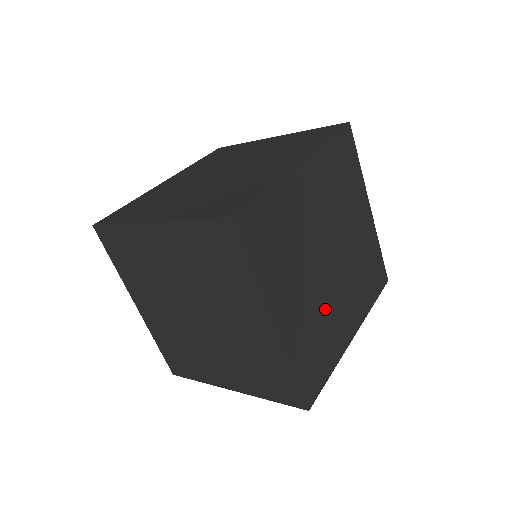
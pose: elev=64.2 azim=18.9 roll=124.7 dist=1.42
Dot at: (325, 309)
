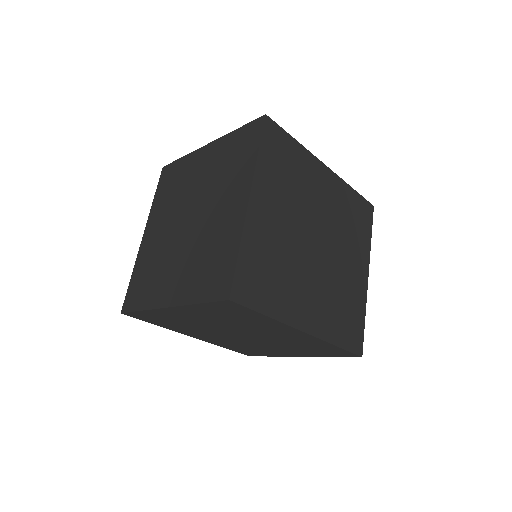
Dot at: (292, 263)
